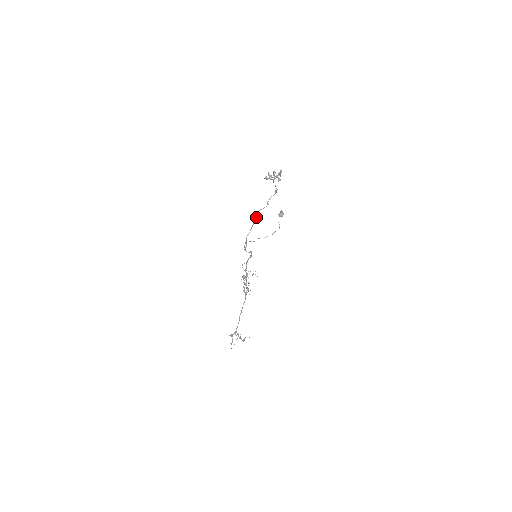
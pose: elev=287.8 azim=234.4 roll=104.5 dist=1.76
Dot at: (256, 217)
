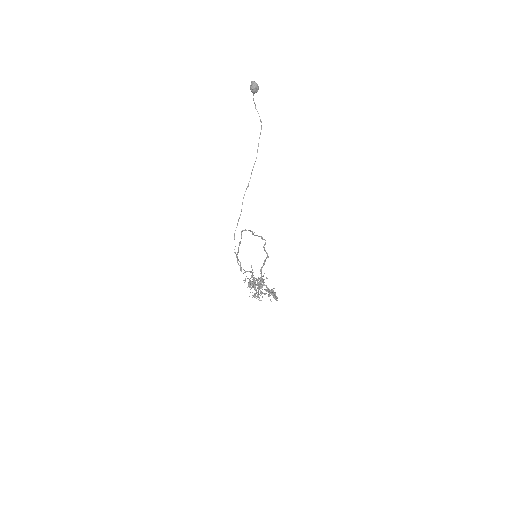
Dot at: occluded
